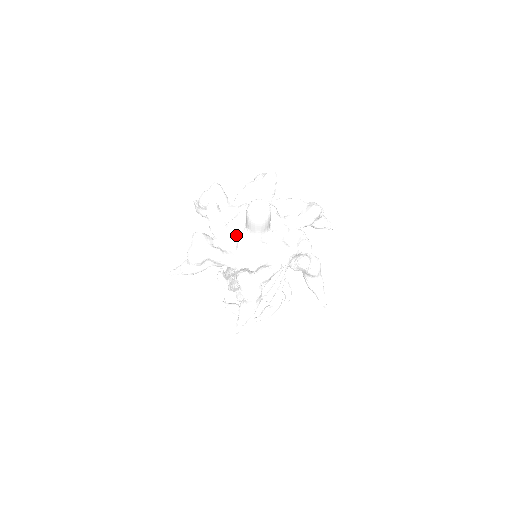
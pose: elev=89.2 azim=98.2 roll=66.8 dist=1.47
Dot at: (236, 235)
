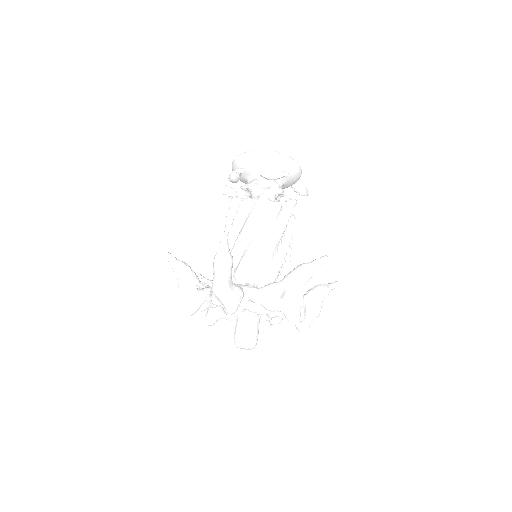
Dot at: (225, 312)
